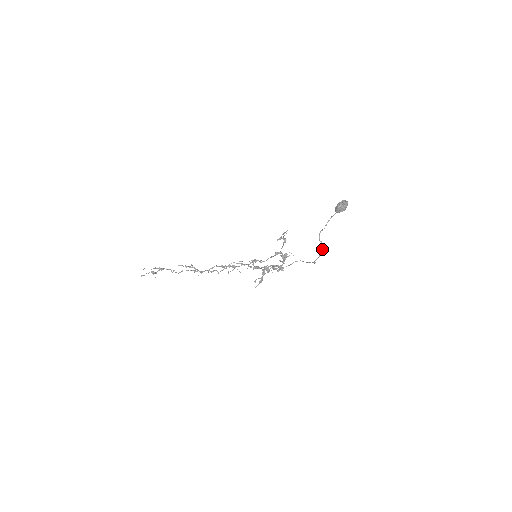
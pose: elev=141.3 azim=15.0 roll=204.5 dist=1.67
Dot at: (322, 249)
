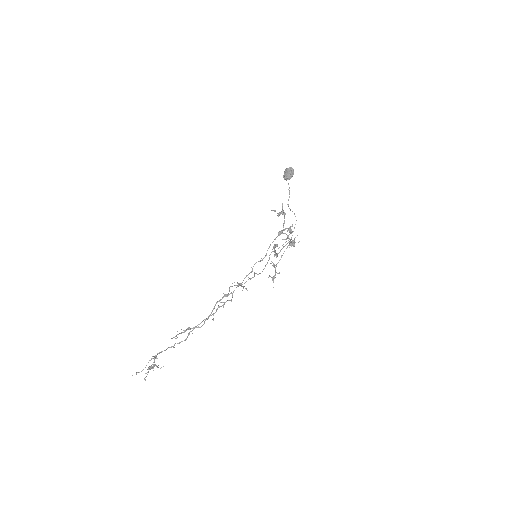
Dot at: occluded
